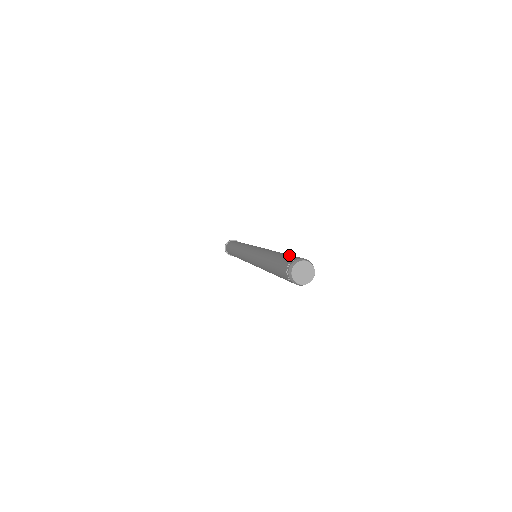
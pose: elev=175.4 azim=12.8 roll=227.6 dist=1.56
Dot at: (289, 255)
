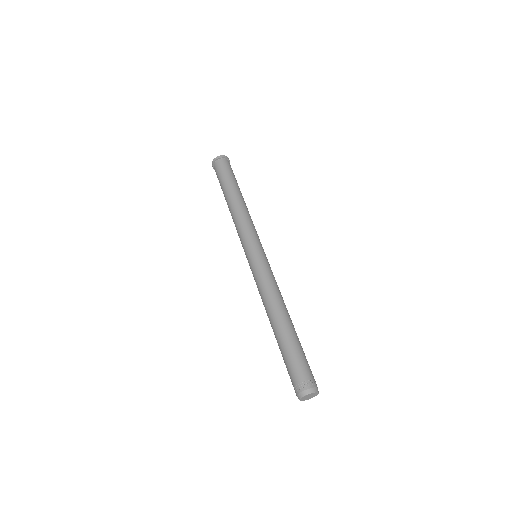
Dot at: (294, 359)
